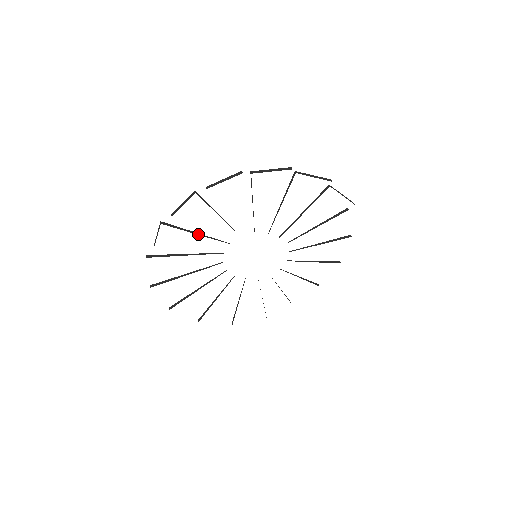
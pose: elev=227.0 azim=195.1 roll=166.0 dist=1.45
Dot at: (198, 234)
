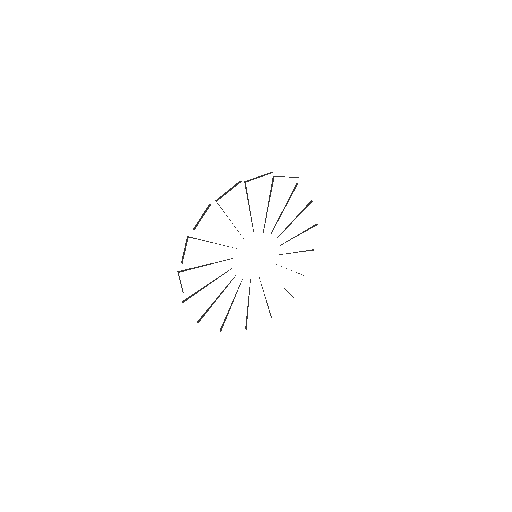
Dot at: occluded
